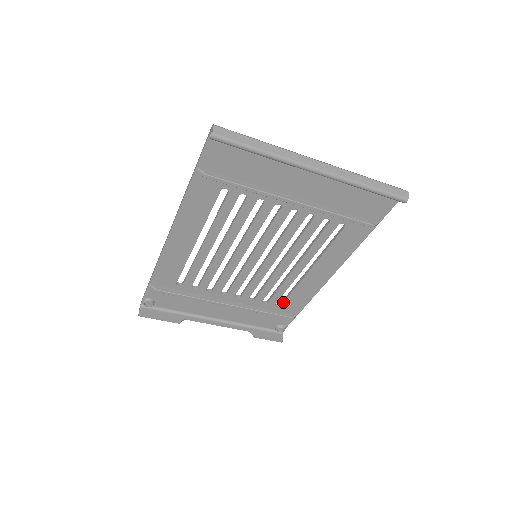
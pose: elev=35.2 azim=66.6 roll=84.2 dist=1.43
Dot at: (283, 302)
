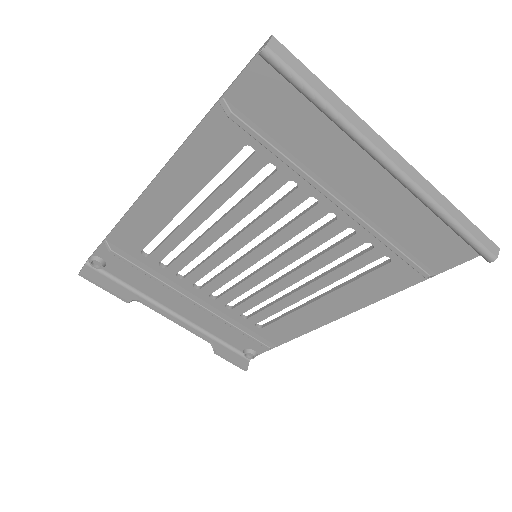
Dot at: (266, 325)
